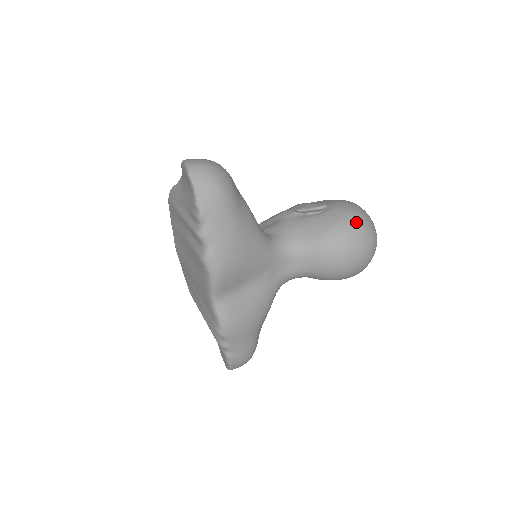
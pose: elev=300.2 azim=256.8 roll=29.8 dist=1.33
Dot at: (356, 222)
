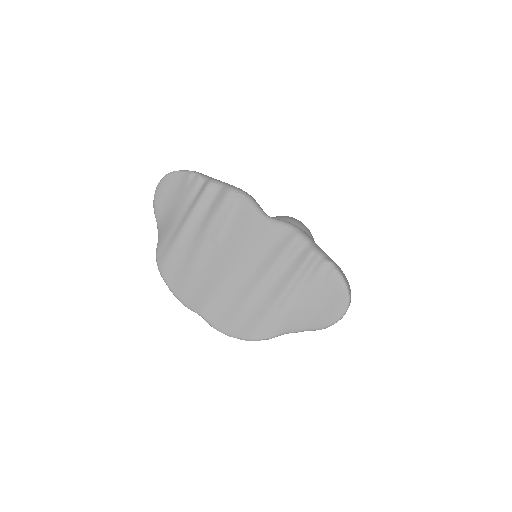
Dot at: occluded
